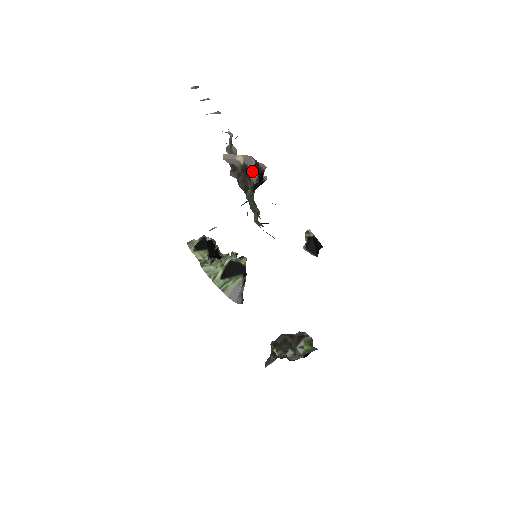
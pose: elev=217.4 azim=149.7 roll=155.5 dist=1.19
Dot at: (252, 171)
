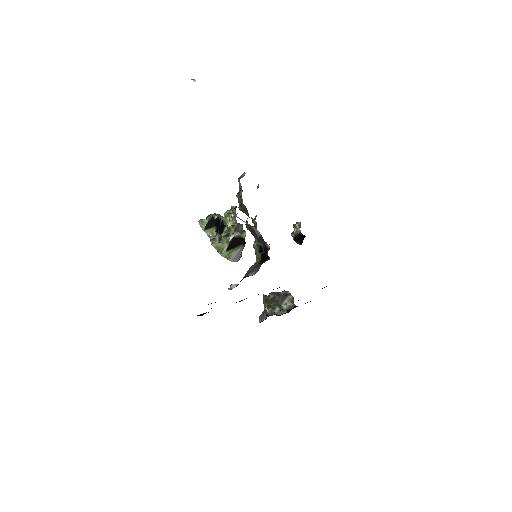
Dot at: (259, 238)
